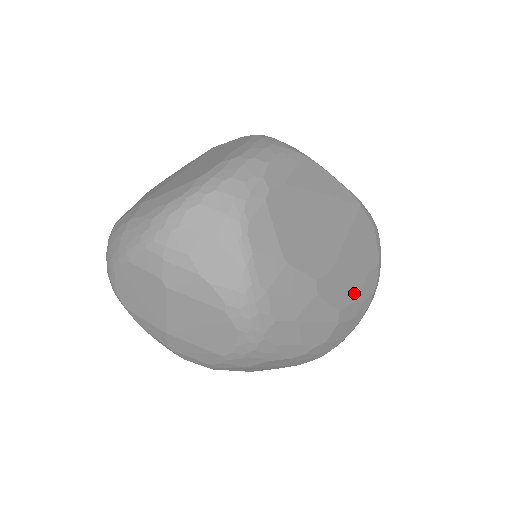
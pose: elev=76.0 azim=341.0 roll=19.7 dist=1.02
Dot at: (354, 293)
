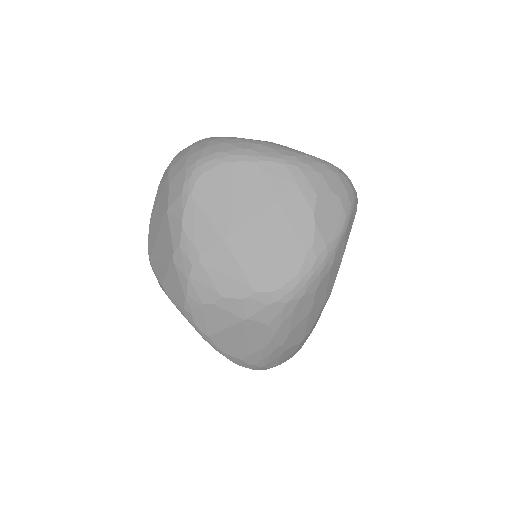
Dot at: (311, 331)
